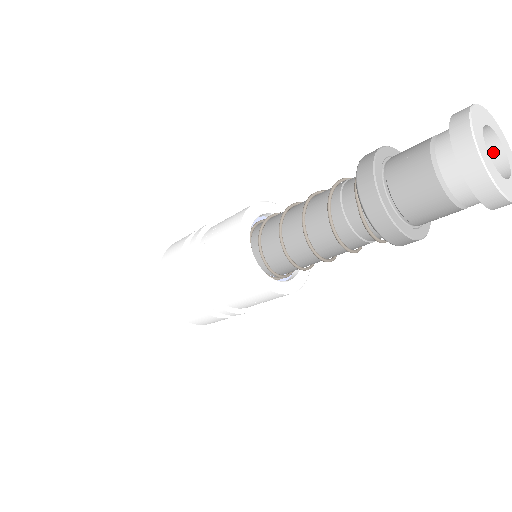
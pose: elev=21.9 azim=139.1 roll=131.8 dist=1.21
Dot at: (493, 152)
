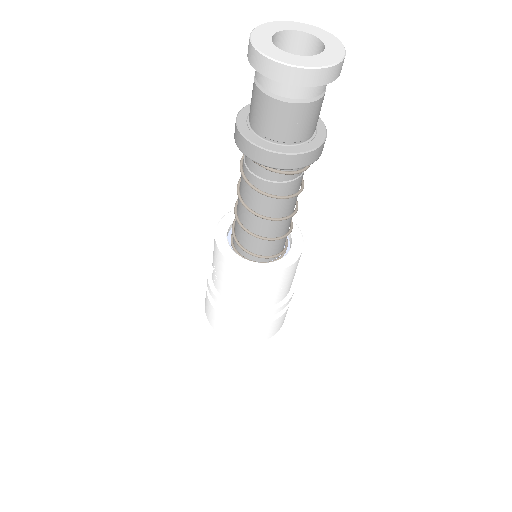
Dot at: (303, 42)
